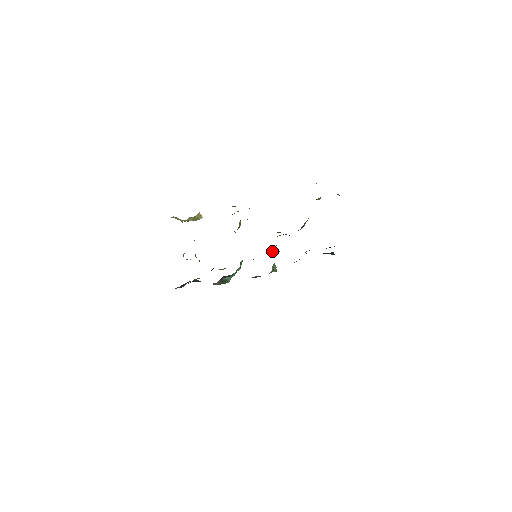
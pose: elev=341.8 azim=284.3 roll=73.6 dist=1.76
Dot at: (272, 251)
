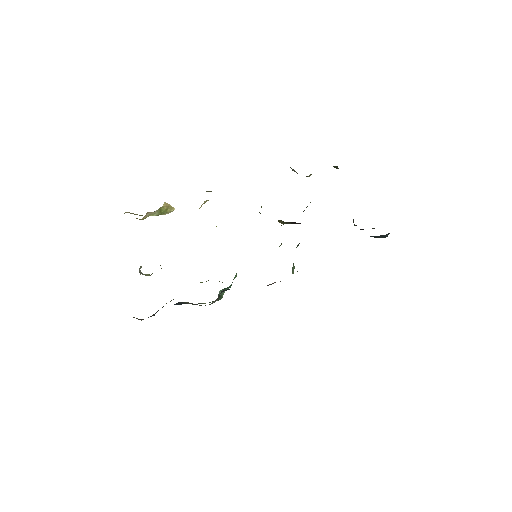
Dot at: (279, 246)
